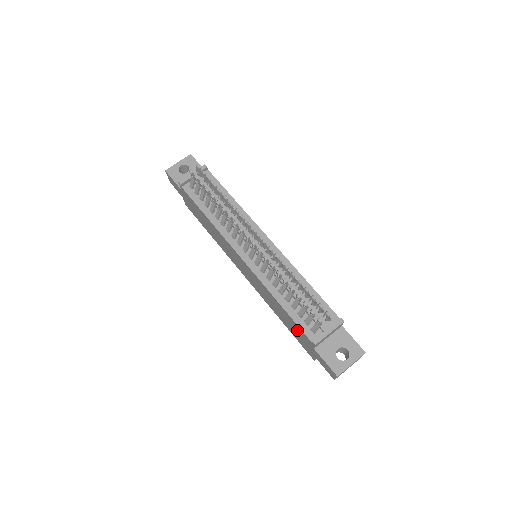
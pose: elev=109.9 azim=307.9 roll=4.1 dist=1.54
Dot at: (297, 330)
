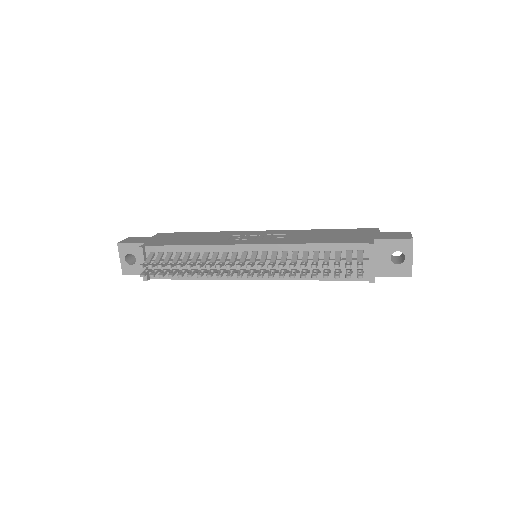
Dot at: occluded
